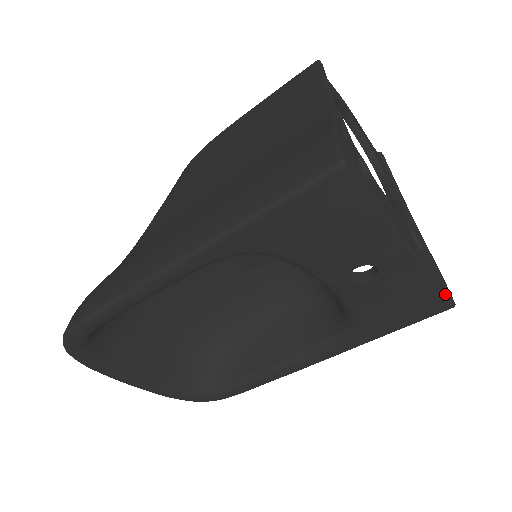
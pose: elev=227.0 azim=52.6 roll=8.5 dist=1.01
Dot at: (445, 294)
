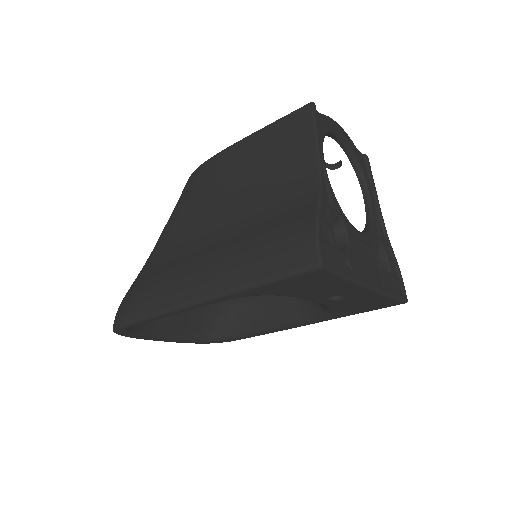
Dot at: (399, 299)
